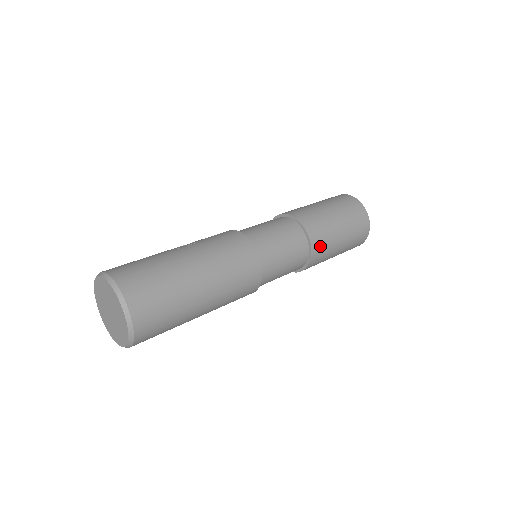
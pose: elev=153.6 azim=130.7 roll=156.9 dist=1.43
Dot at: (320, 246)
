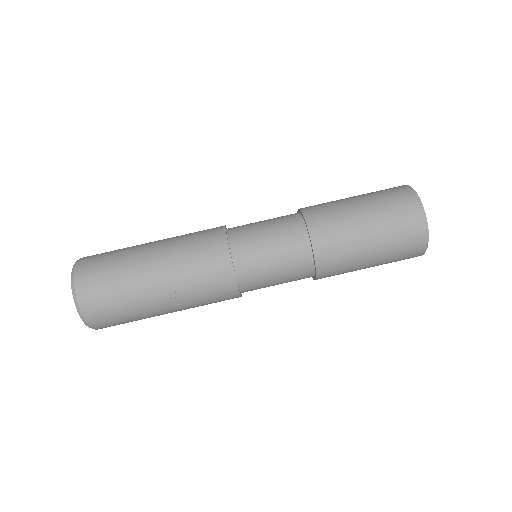
Dot at: occluded
